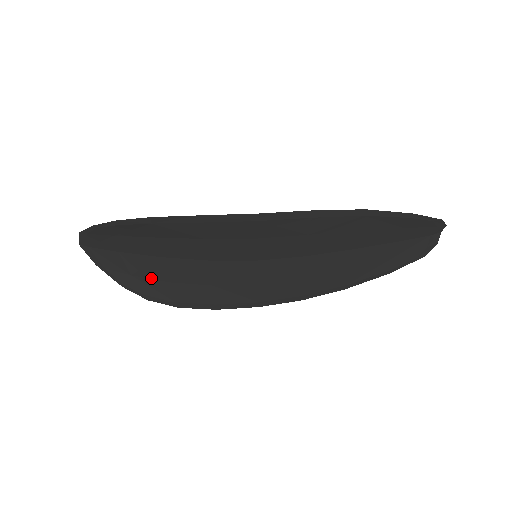
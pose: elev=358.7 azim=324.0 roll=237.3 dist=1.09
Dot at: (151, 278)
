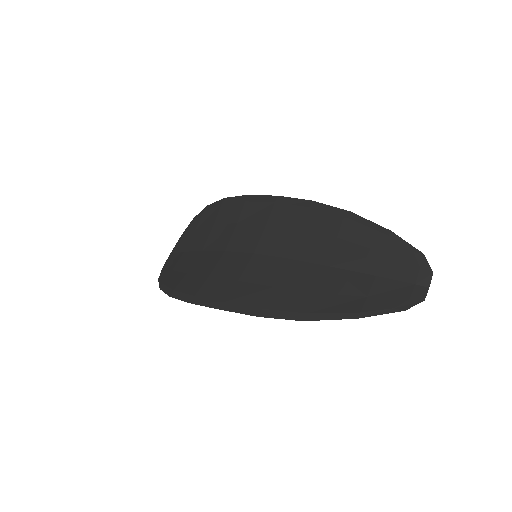
Dot at: (180, 271)
